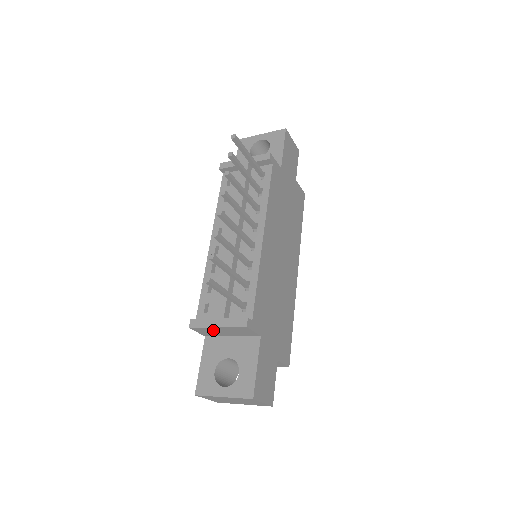
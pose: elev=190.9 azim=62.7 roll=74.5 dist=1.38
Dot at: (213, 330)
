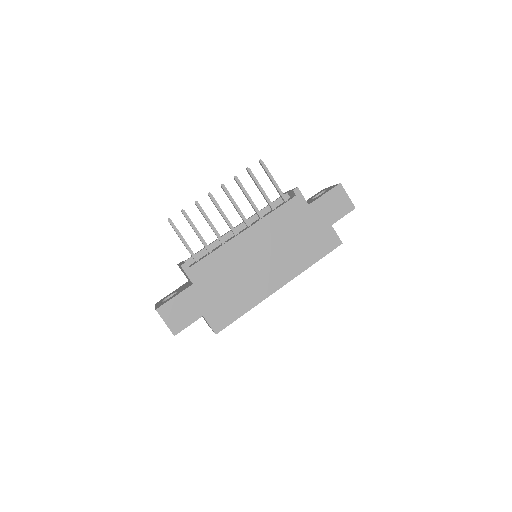
Dot at: occluded
